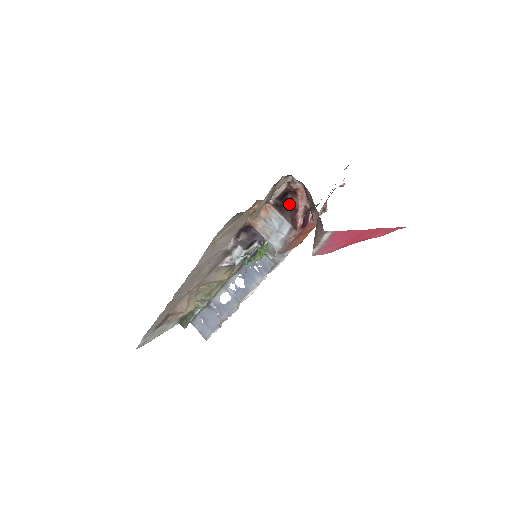
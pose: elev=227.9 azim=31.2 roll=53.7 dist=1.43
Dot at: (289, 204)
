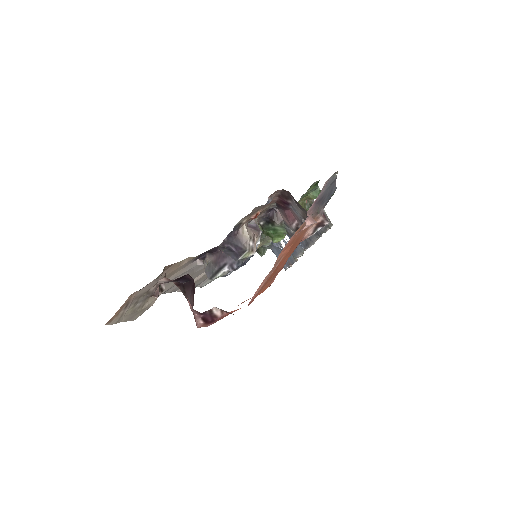
Dot at: (193, 286)
